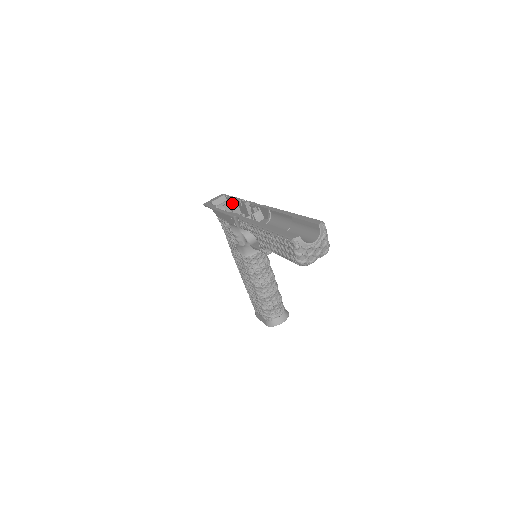
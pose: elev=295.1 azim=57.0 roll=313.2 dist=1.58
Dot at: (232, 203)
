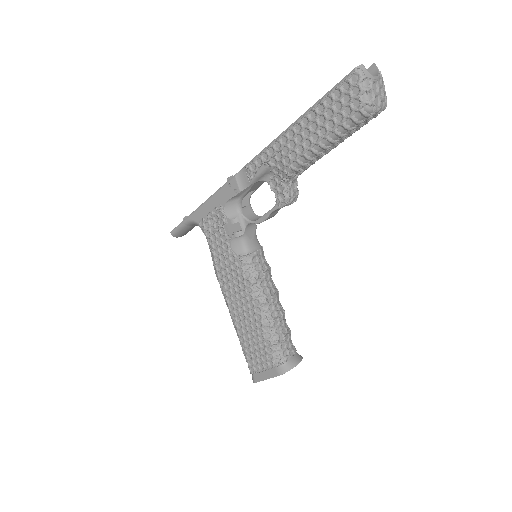
Dot at: occluded
